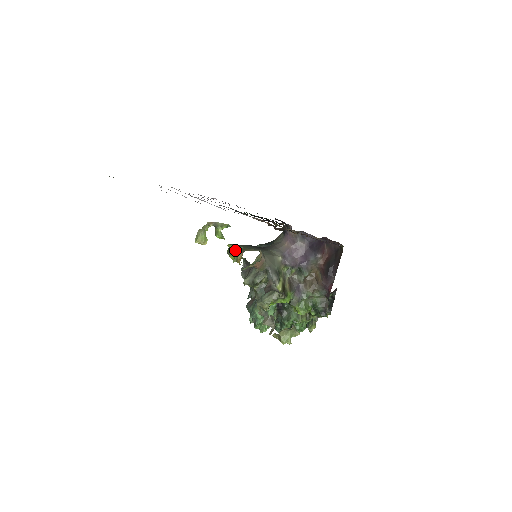
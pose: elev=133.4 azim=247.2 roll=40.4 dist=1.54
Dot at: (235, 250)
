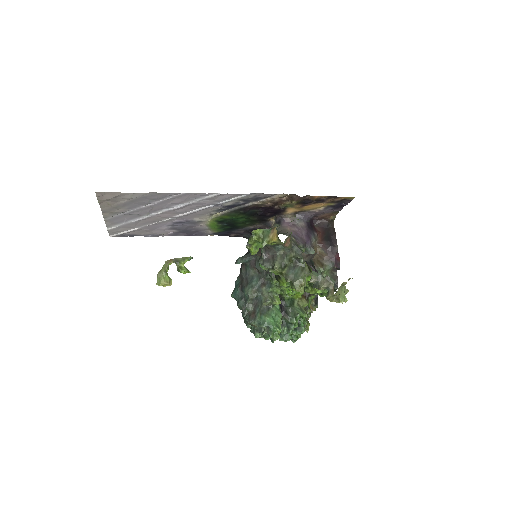
Dot at: (261, 234)
